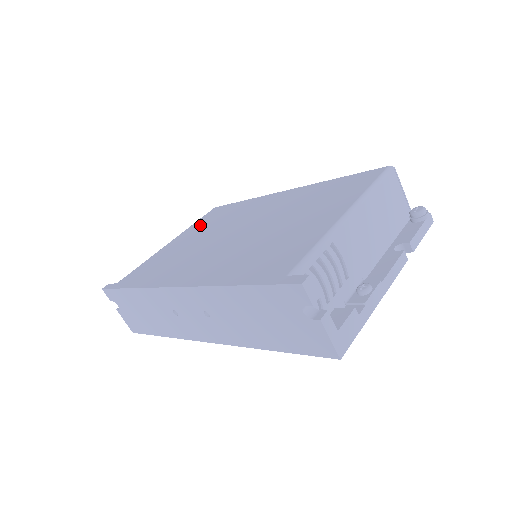
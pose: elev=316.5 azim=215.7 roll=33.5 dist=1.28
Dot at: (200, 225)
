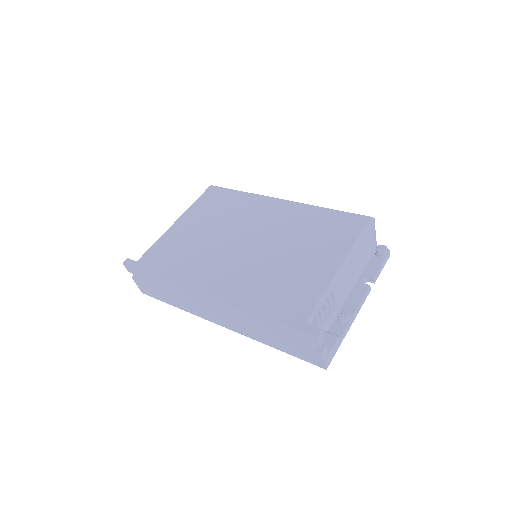
Dot at: (203, 209)
